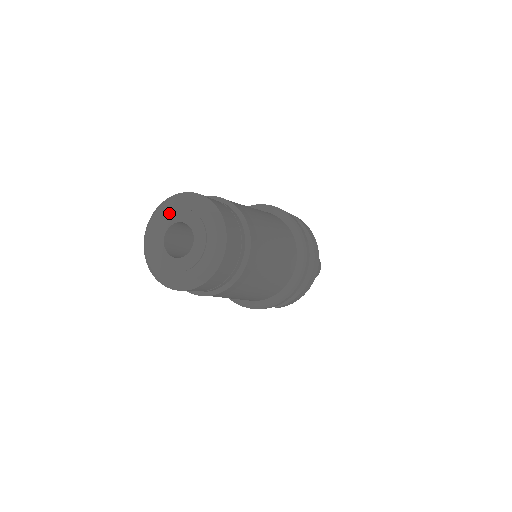
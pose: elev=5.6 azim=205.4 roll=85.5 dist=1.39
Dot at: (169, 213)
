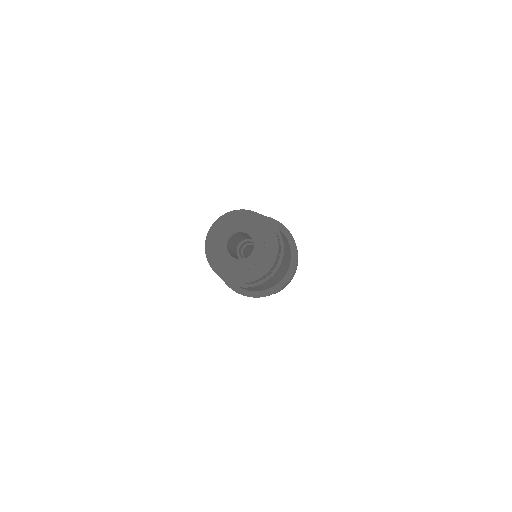
Dot at: (227, 227)
